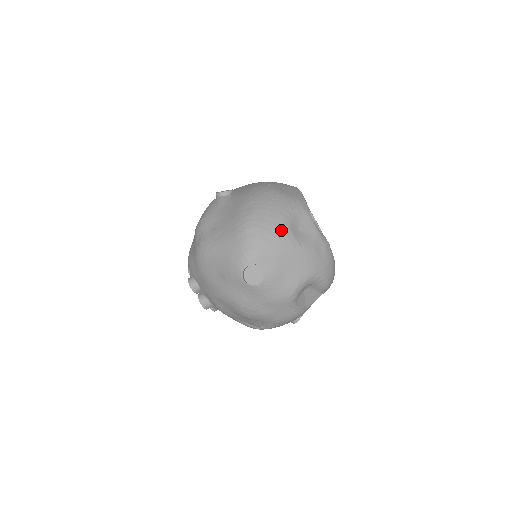
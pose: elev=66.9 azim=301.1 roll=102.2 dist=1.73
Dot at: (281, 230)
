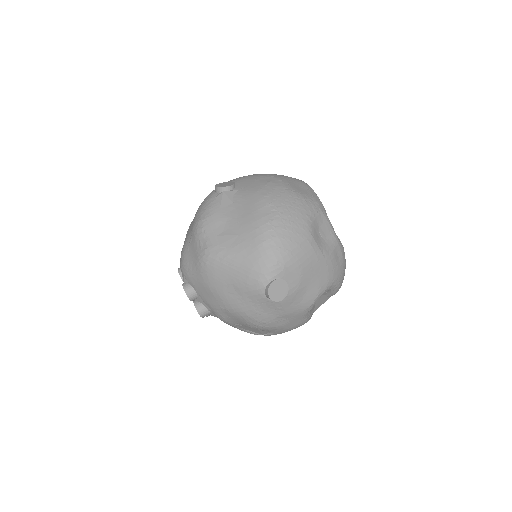
Dot at: (305, 239)
